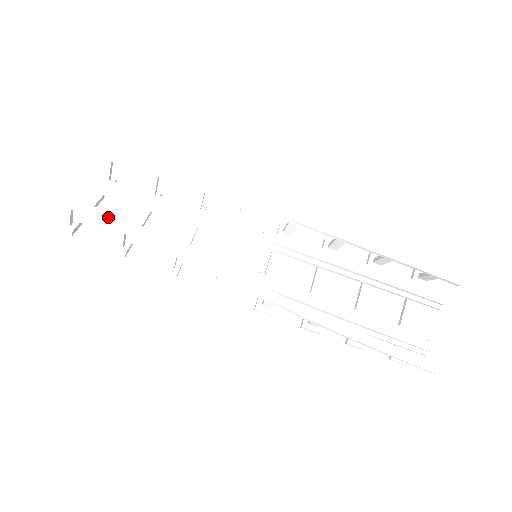
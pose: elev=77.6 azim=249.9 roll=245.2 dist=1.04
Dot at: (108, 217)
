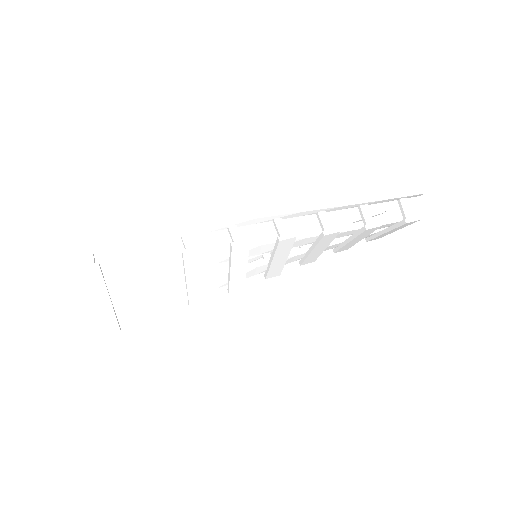
Dot at: (126, 242)
